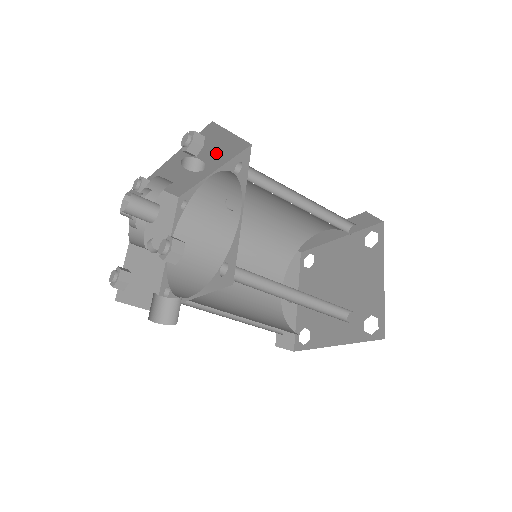
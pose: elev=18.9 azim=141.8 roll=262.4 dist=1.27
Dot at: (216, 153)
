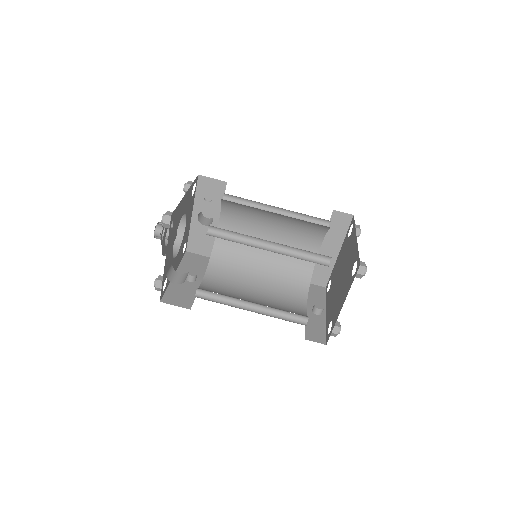
Dot at: (213, 201)
